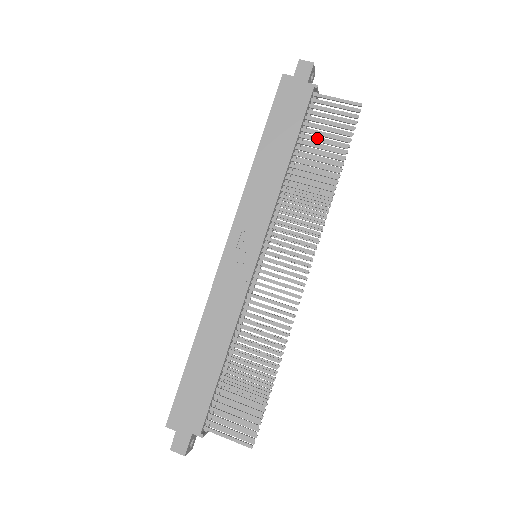
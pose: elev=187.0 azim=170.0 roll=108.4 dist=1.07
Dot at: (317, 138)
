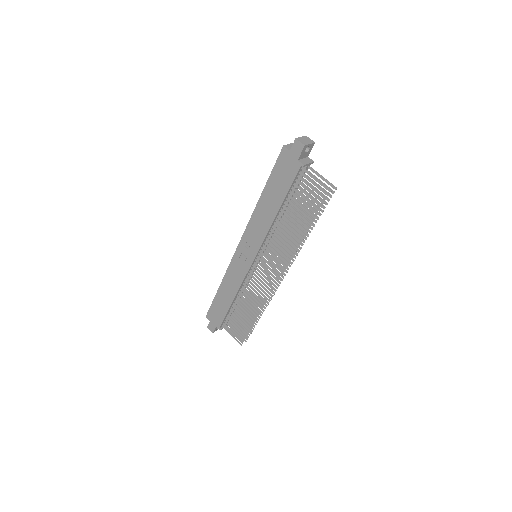
Dot at: (298, 202)
